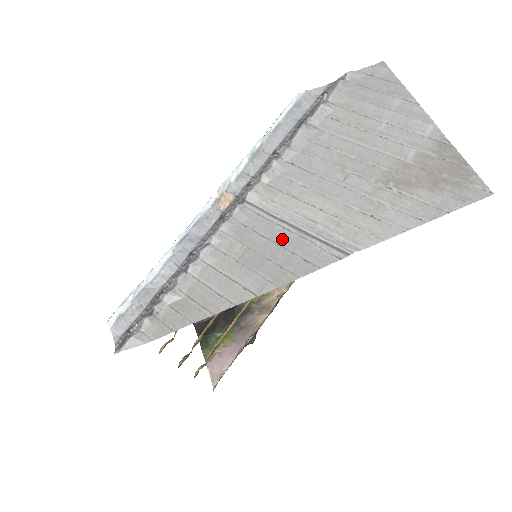
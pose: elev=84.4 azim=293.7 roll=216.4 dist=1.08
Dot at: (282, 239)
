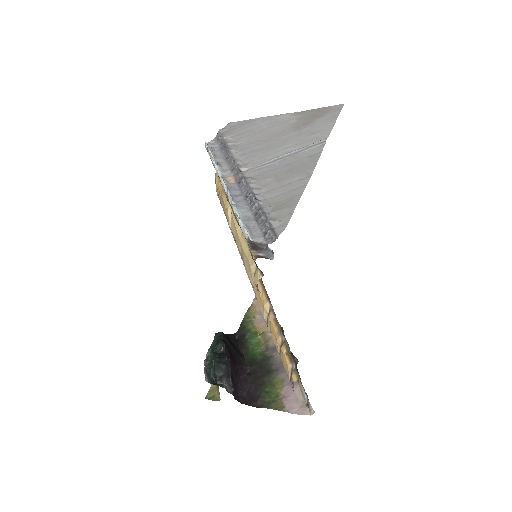
Dot at: (286, 163)
